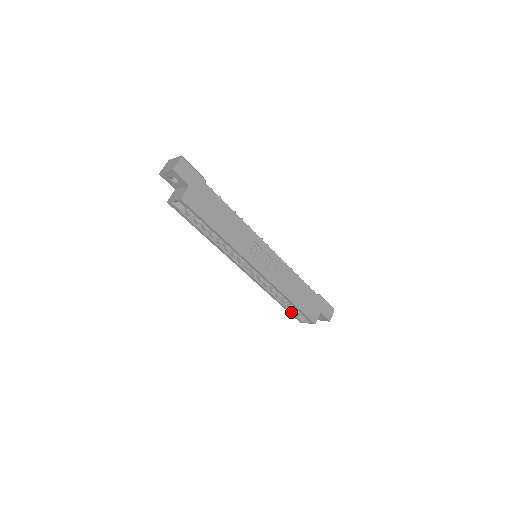
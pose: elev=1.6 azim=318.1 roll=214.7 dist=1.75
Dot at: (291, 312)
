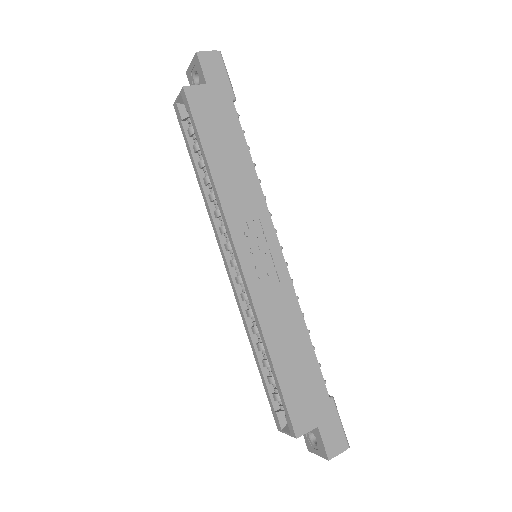
Dot at: (270, 395)
